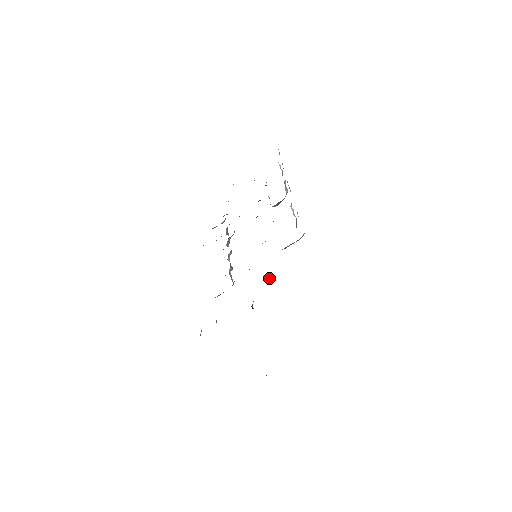
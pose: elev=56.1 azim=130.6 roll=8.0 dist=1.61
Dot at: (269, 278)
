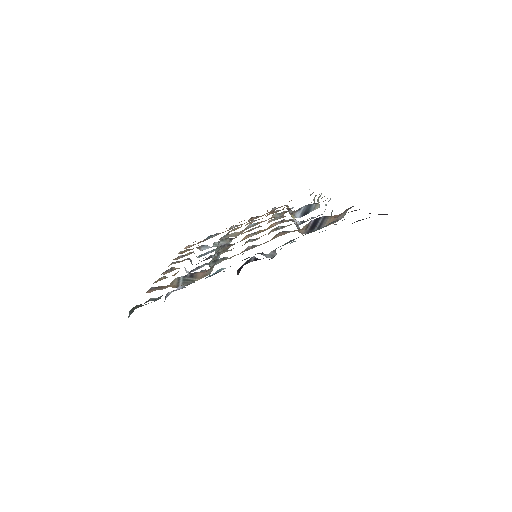
Dot at: (276, 253)
